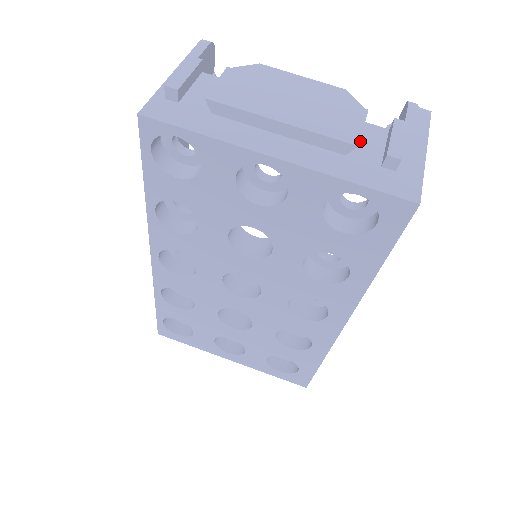
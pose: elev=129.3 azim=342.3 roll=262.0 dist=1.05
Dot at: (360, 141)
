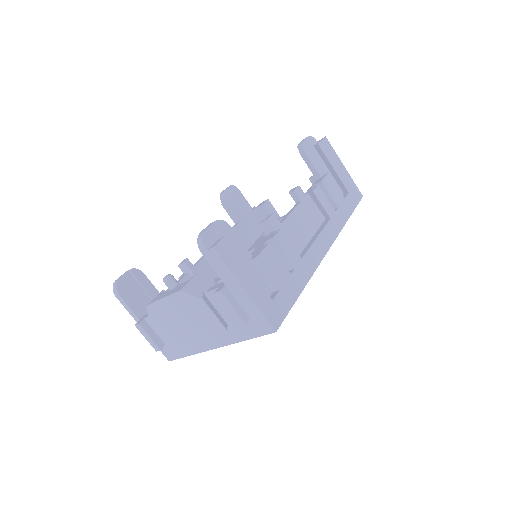
Dot at: (221, 310)
